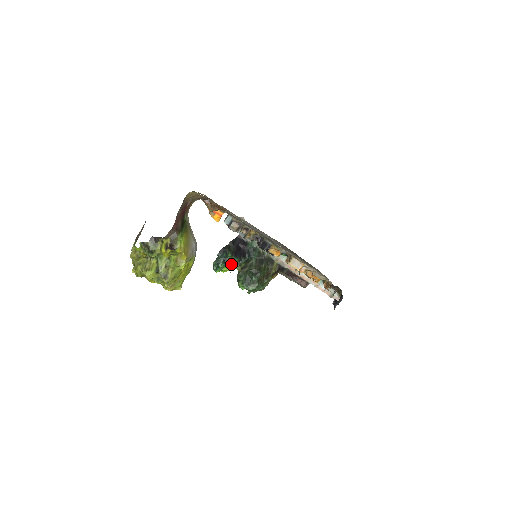
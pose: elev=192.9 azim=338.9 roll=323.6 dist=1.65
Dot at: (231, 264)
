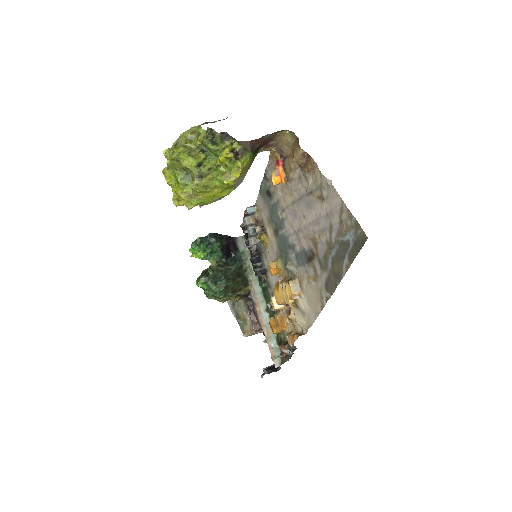
Dot at: (211, 253)
